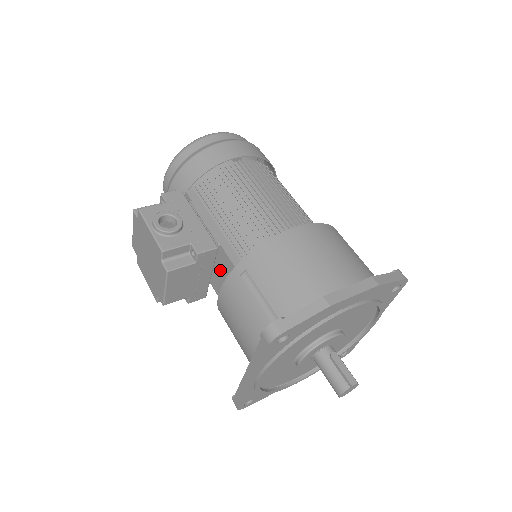
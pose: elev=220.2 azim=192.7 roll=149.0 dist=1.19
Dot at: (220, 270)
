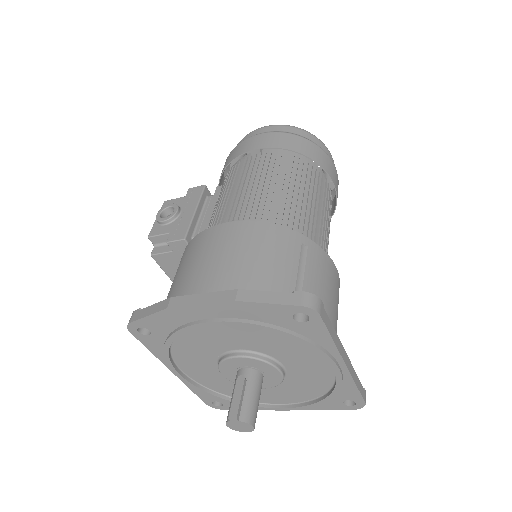
Dot at: occluded
